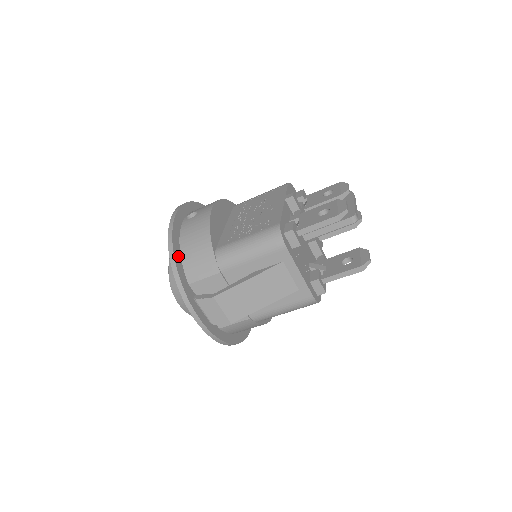
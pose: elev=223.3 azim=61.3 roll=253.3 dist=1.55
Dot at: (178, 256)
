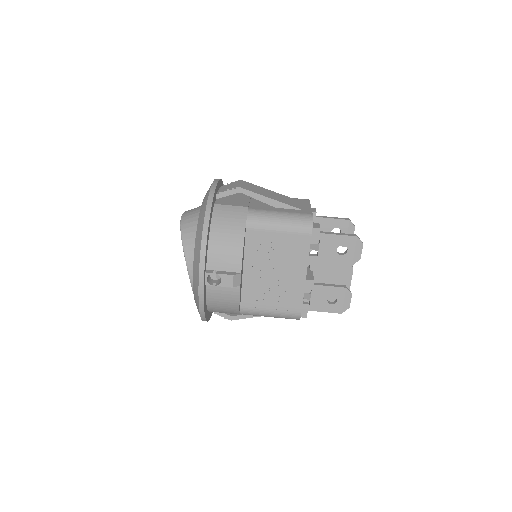
Dot at: occluded
